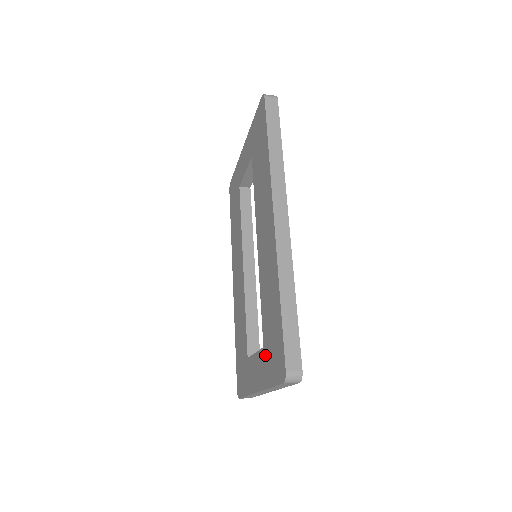
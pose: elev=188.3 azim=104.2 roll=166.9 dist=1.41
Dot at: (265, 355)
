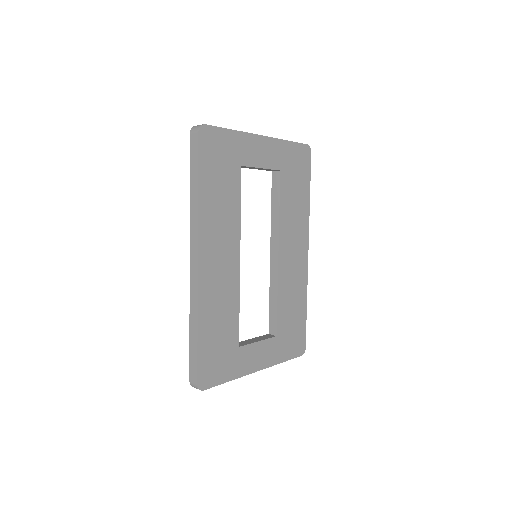
Dot at: occluded
